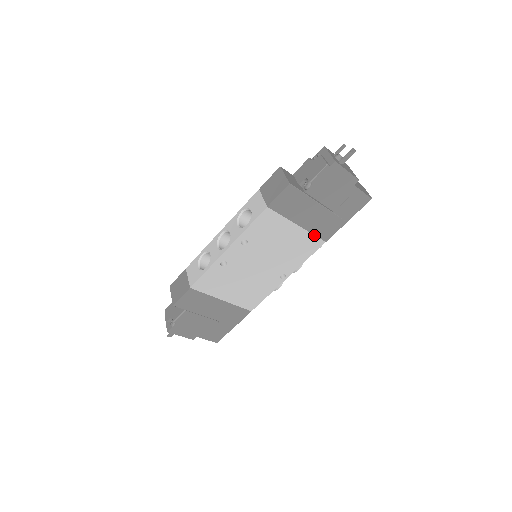
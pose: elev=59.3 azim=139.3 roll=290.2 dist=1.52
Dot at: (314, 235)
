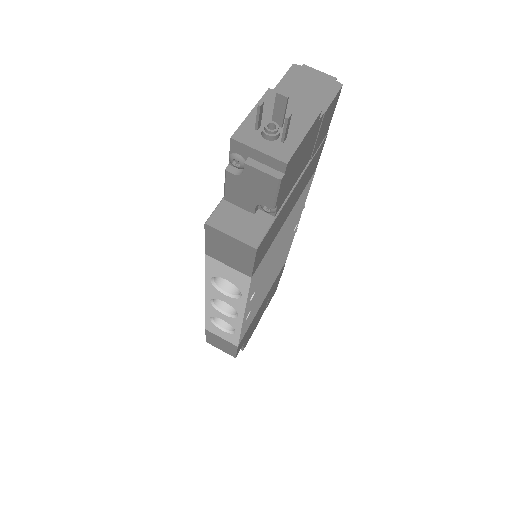
Dot at: (303, 190)
